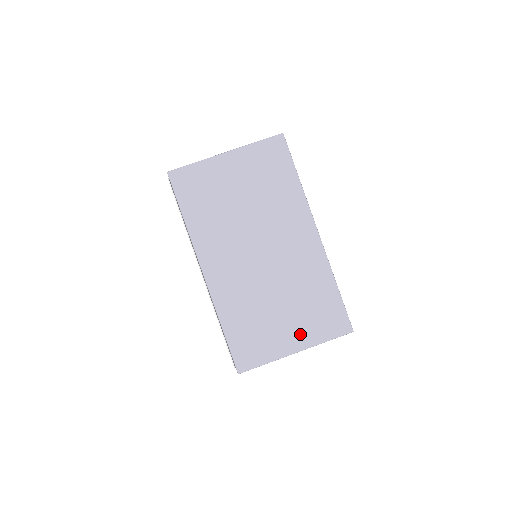
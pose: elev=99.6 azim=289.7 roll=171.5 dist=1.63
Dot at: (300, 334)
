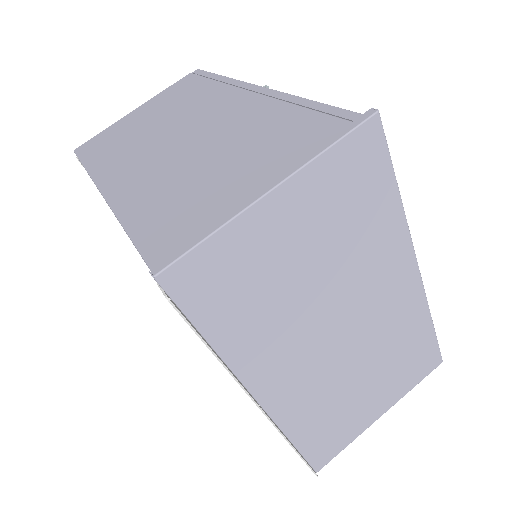
Dot at: (387, 396)
